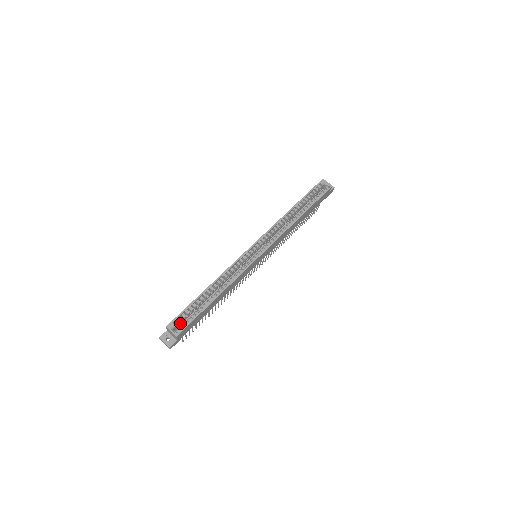
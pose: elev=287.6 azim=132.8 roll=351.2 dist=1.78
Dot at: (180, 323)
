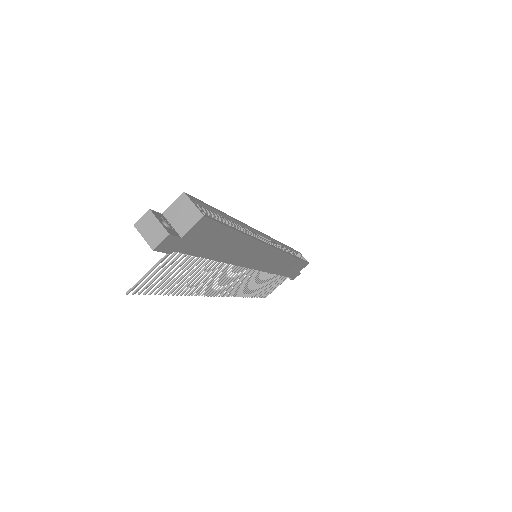
Dot at: occluded
